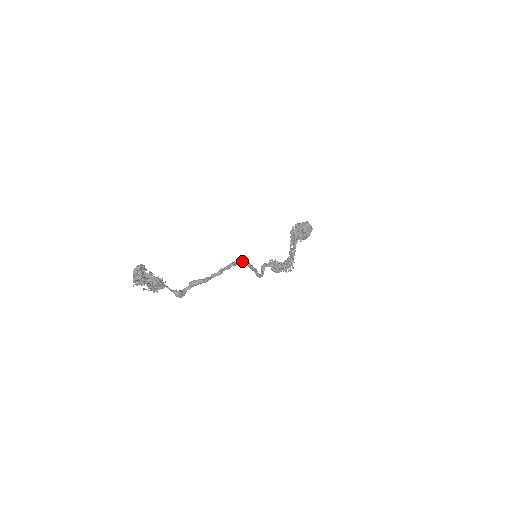
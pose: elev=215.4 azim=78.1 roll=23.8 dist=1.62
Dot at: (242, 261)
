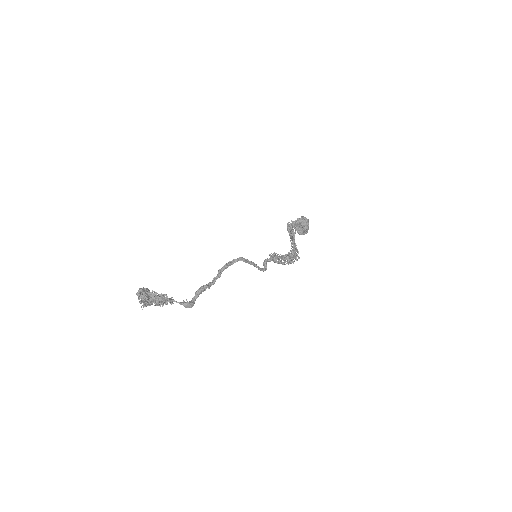
Dot at: (236, 259)
